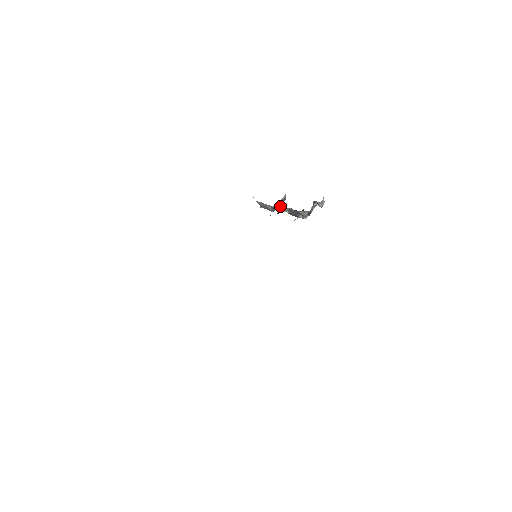
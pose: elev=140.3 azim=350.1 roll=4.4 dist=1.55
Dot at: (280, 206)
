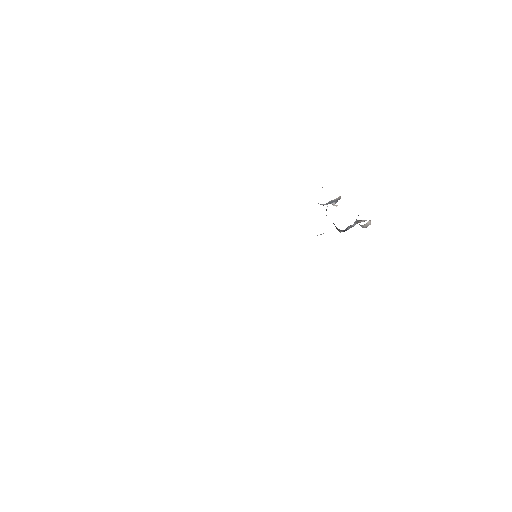
Dot at: (327, 206)
